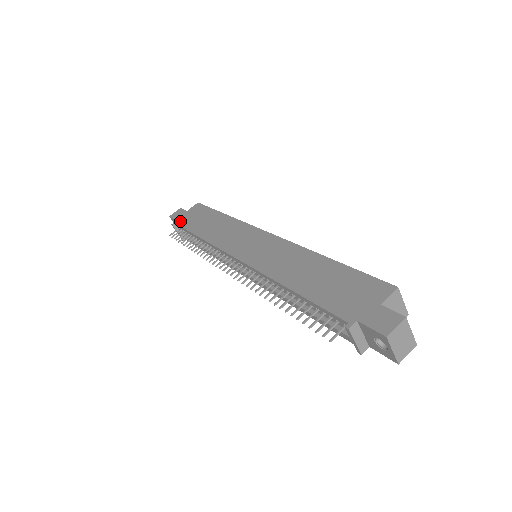
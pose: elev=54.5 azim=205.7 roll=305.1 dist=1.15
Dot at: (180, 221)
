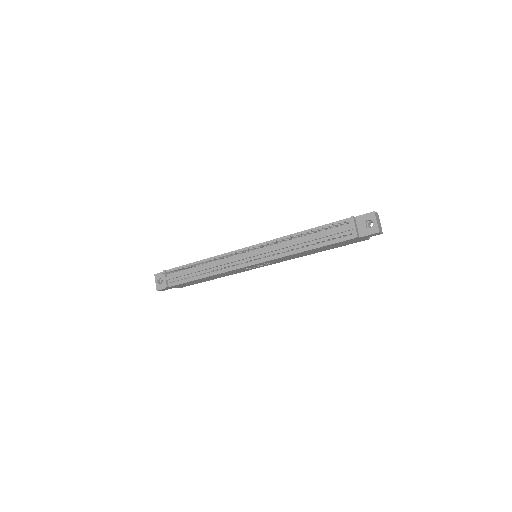
Dot at: occluded
